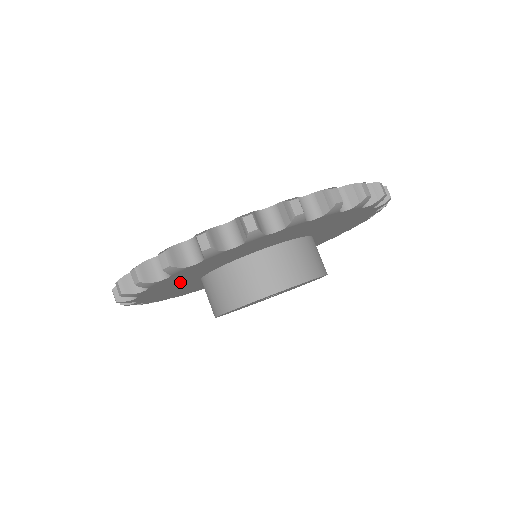
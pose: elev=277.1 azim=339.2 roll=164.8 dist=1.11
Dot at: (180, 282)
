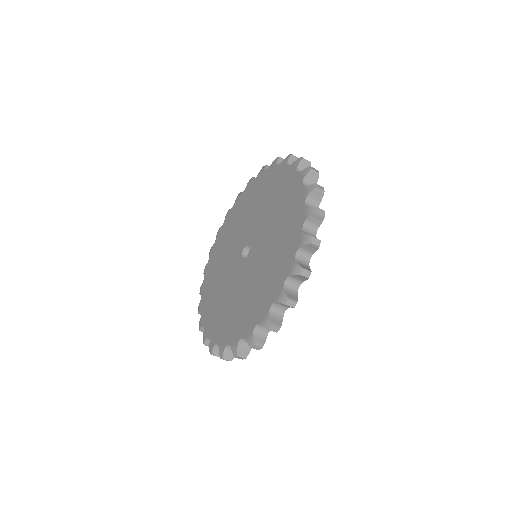
Dot at: occluded
